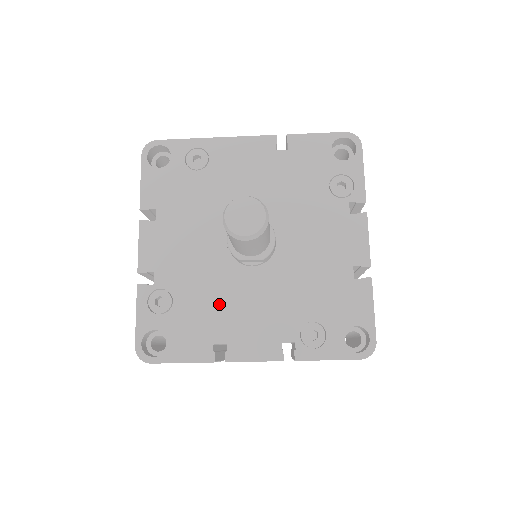
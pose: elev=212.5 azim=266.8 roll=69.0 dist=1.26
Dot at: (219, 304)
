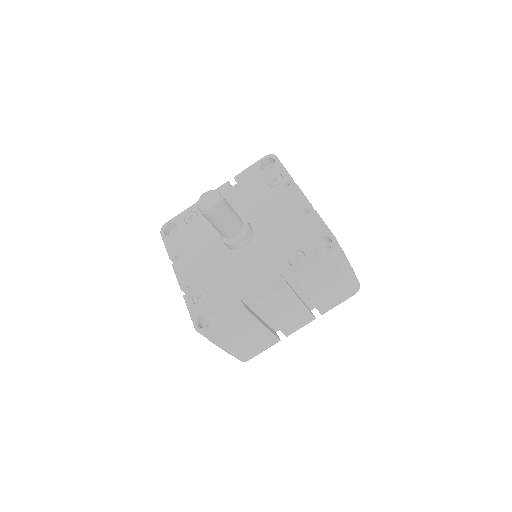
Dot at: (234, 277)
